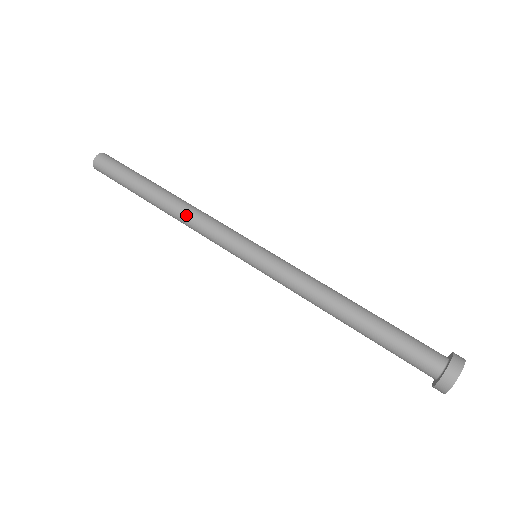
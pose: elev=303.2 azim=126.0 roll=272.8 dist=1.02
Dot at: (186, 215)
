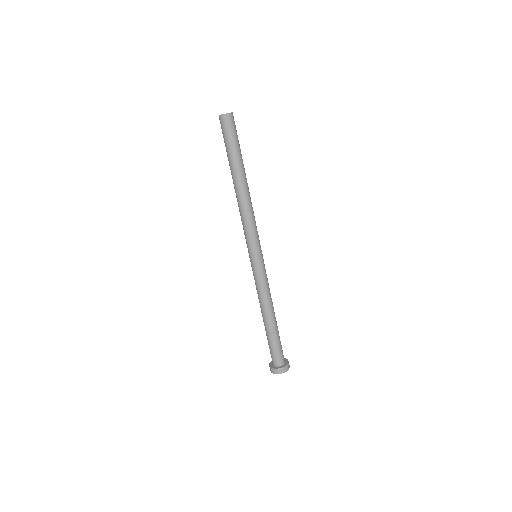
Dot at: (246, 206)
